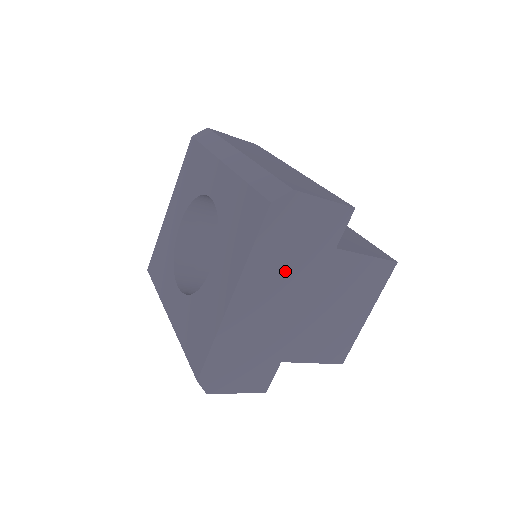
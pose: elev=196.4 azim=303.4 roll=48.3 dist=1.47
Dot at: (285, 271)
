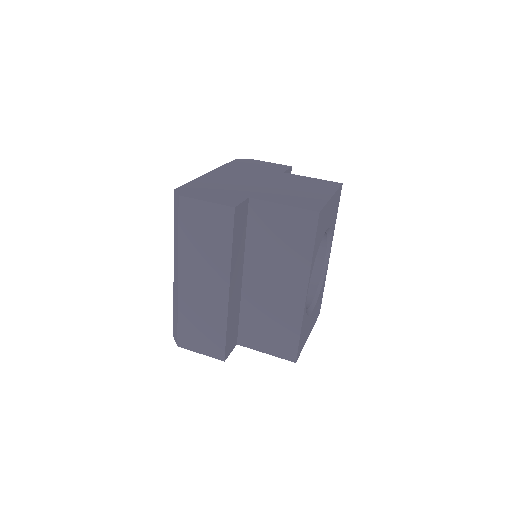
Dot at: occluded
